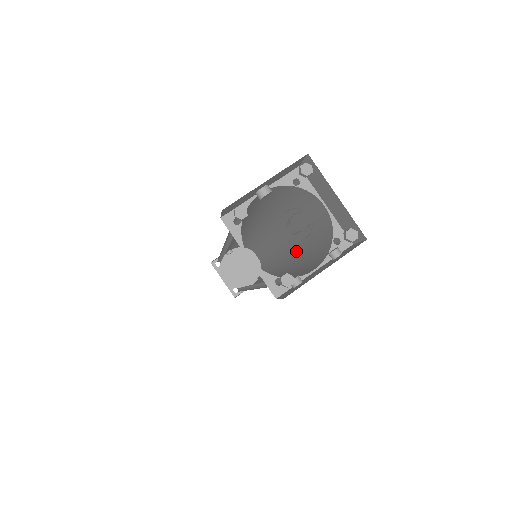
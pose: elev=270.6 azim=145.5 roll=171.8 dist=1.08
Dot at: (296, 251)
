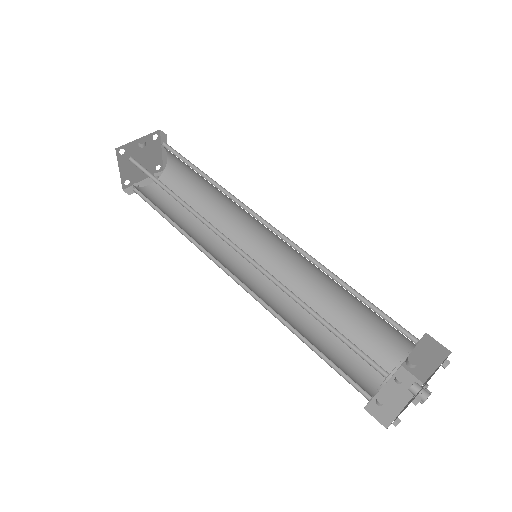
Dot at: (311, 289)
